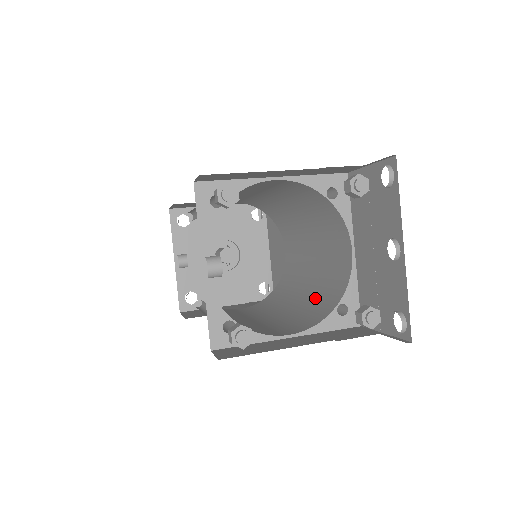
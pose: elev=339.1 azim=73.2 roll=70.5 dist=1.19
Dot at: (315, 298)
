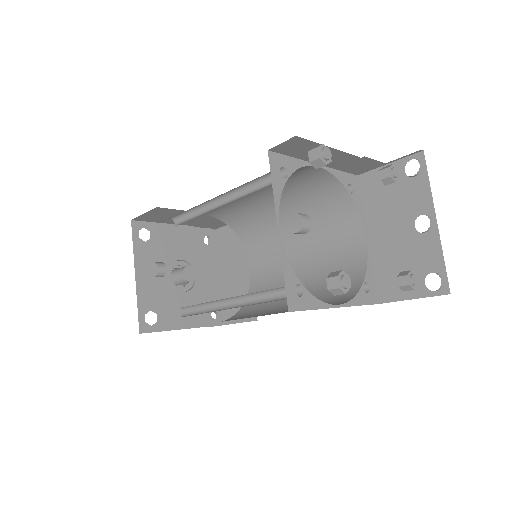
Dot at: (324, 289)
